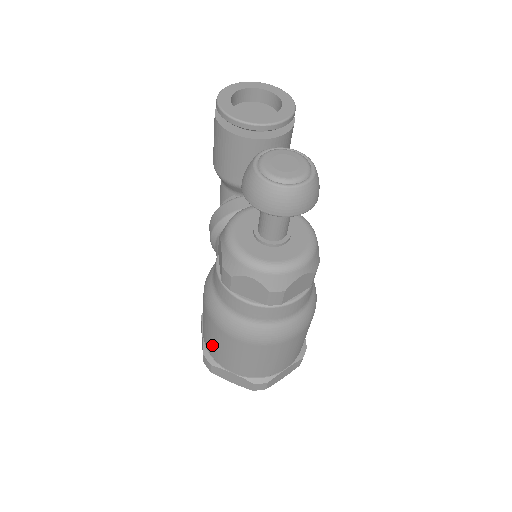
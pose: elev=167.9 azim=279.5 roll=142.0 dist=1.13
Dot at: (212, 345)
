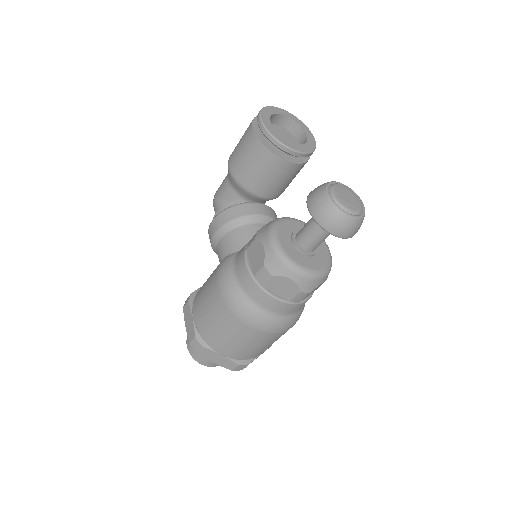
Dot at: (212, 329)
